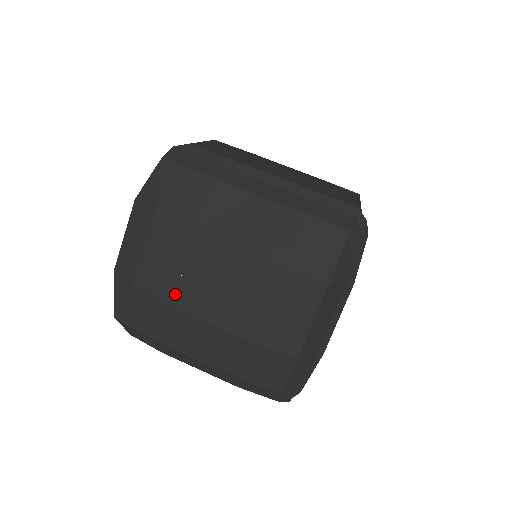
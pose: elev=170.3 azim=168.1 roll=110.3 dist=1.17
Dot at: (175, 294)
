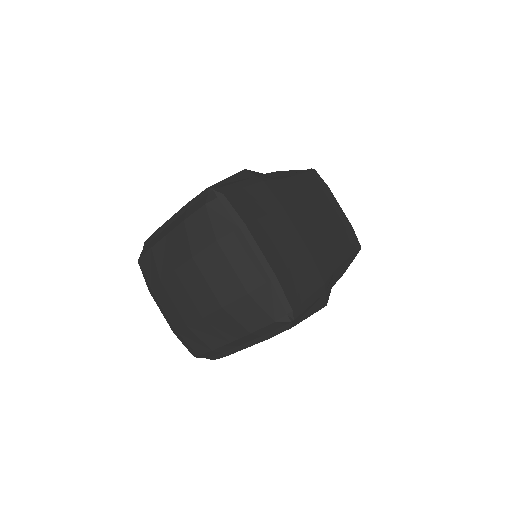
Dot at: (184, 318)
